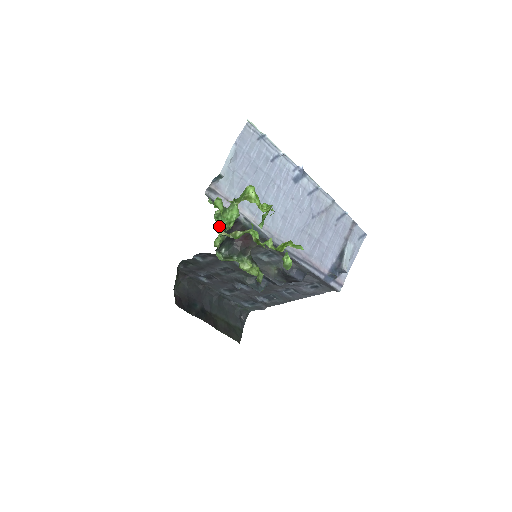
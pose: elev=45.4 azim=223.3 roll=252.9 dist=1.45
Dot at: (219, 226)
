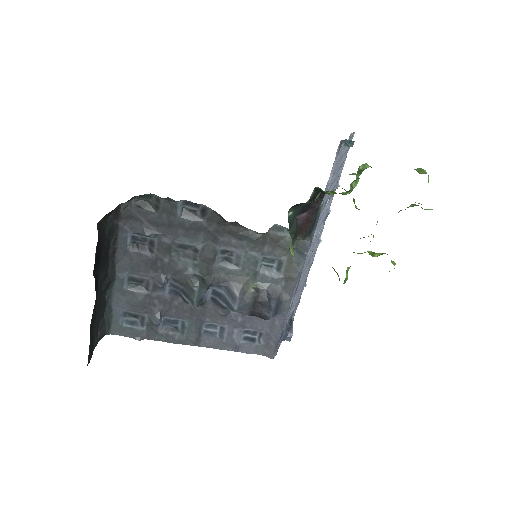
Dot at: (356, 180)
